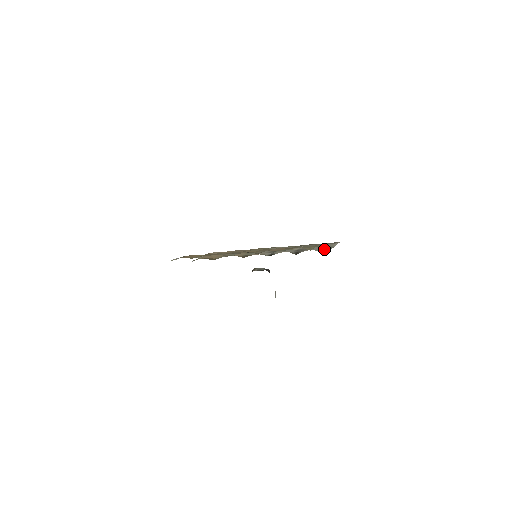
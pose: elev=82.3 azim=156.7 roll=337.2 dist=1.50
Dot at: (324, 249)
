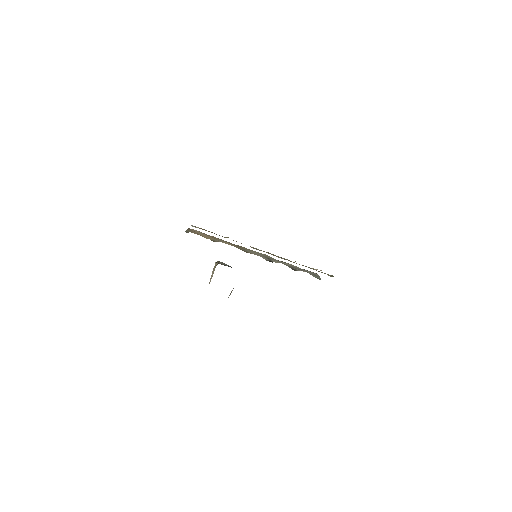
Dot at: (315, 276)
